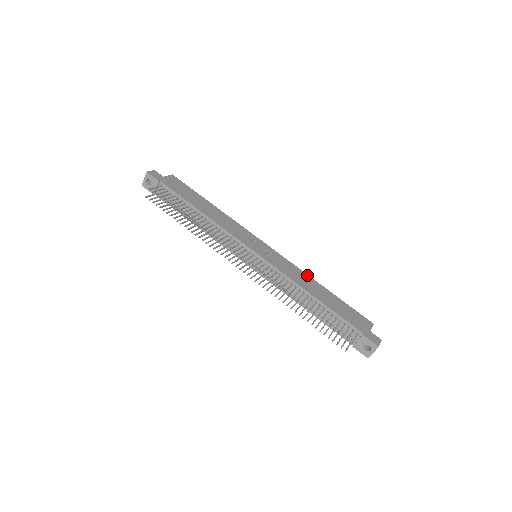
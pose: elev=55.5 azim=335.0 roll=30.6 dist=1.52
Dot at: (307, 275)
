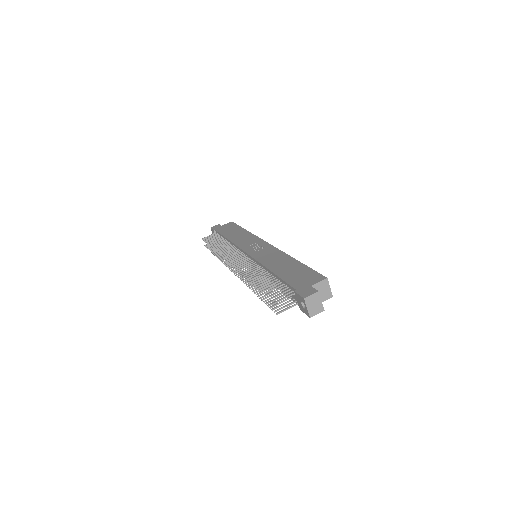
Dot at: (285, 254)
